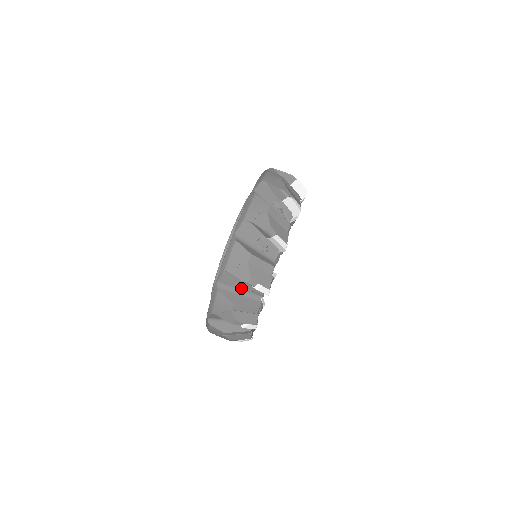
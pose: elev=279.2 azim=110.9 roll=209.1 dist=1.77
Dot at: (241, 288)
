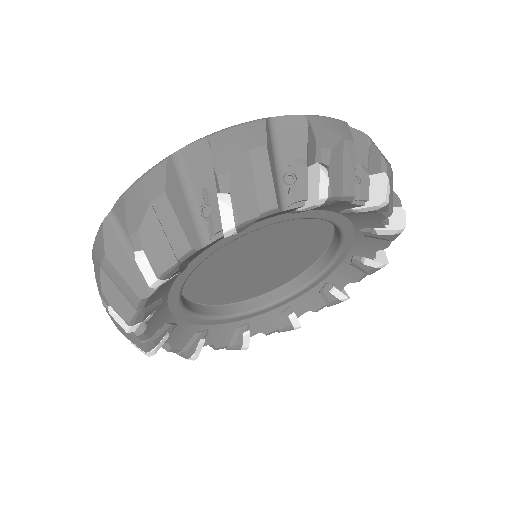
Dot at: (199, 194)
